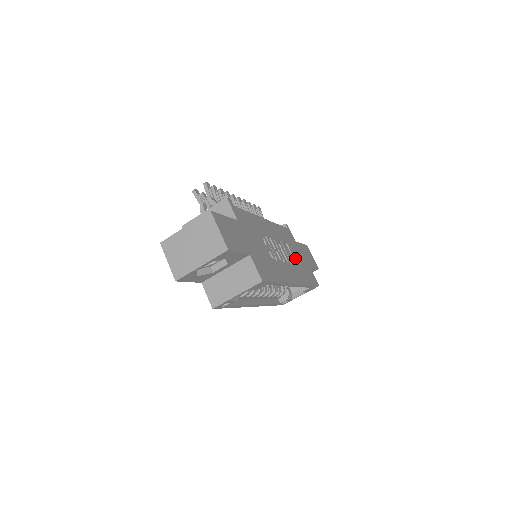
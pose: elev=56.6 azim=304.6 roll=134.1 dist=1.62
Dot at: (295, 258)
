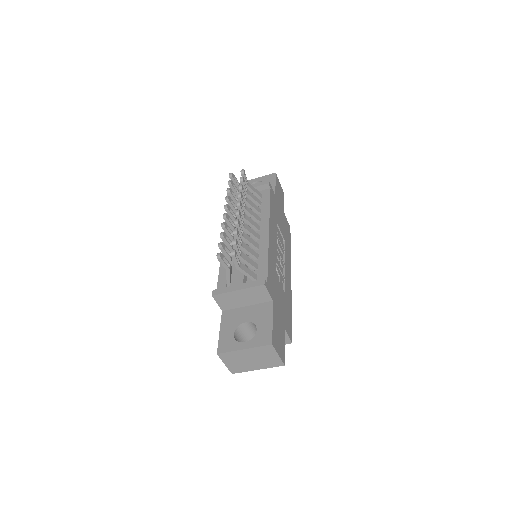
Dot at: (282, 232)
